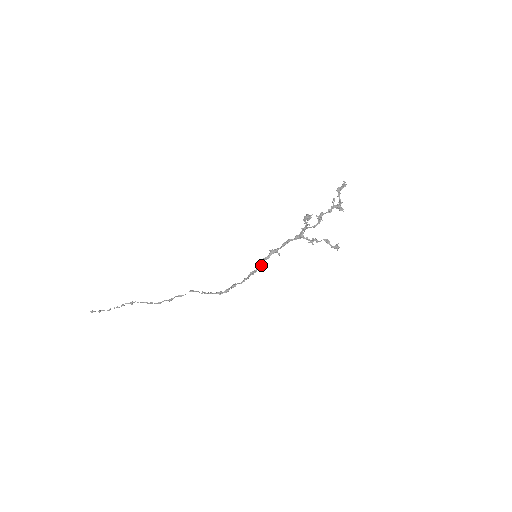
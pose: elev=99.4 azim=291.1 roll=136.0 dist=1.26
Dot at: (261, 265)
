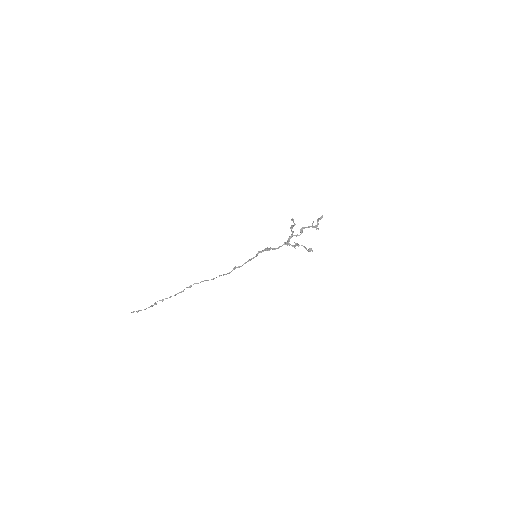
Dot at: (256, 254)
